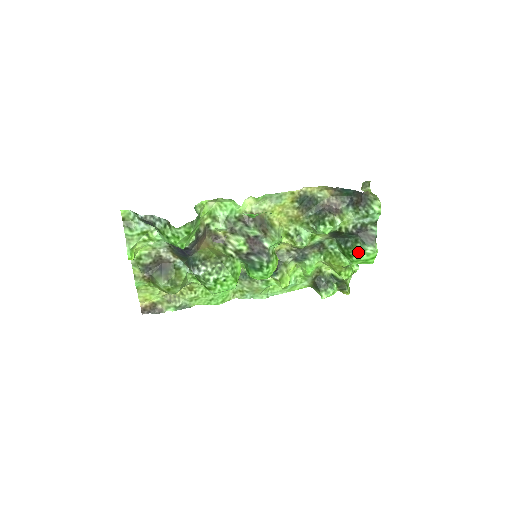
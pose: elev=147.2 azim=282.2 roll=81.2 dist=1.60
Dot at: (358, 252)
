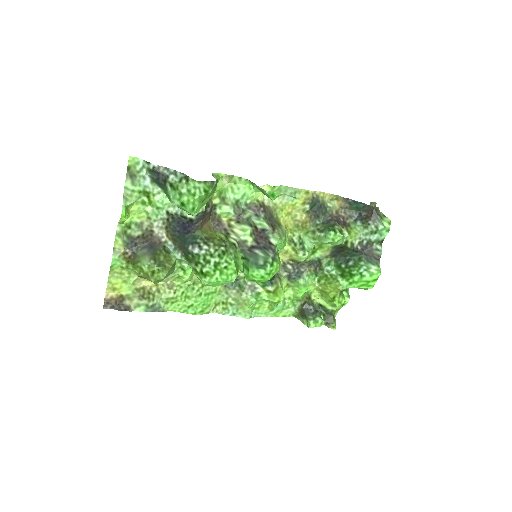
Dot at: (361, 270)
